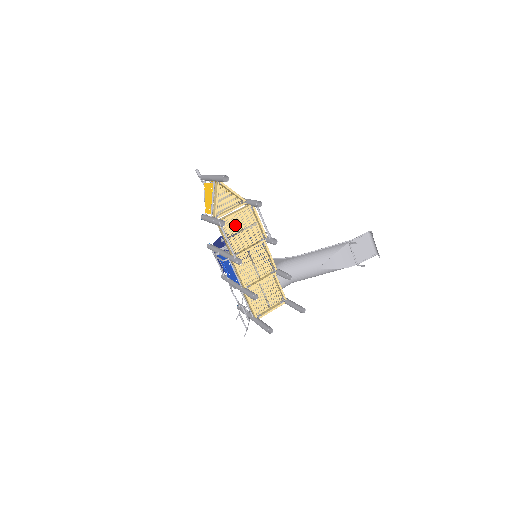
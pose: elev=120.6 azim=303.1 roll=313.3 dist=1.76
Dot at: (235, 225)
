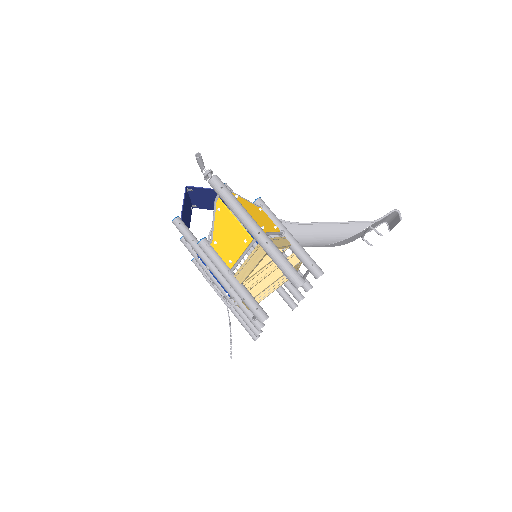
Dot at: occluded
